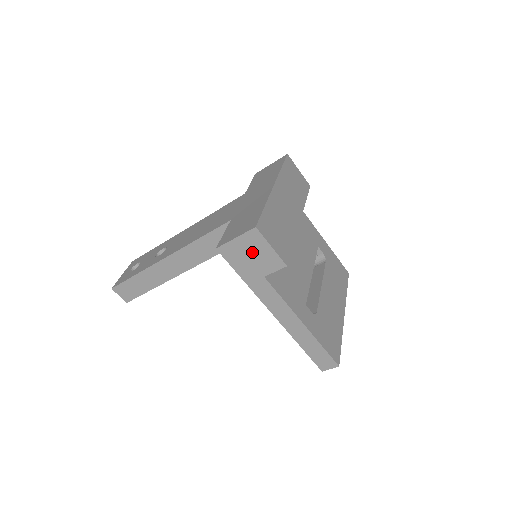
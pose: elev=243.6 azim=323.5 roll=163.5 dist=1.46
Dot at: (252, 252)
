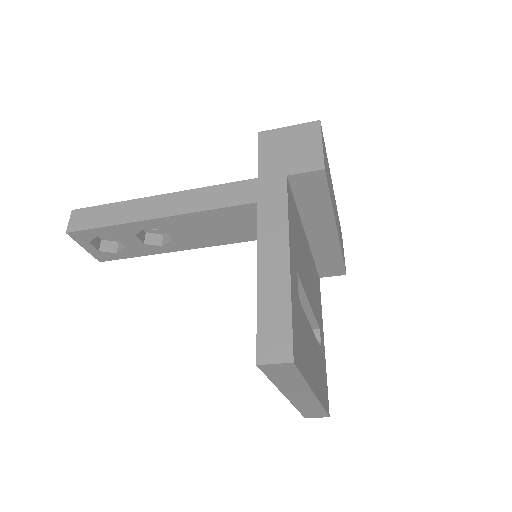
Dot at: (295, 144)
